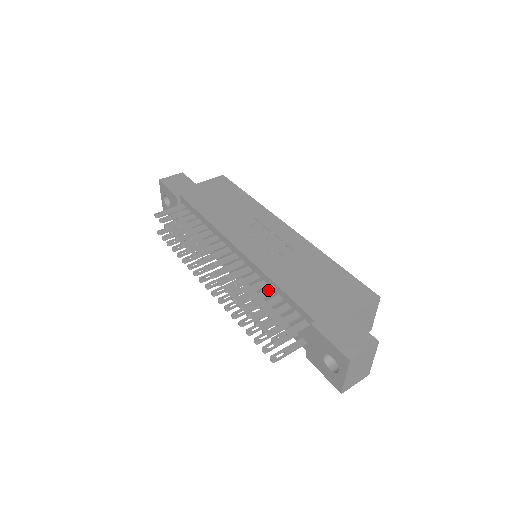
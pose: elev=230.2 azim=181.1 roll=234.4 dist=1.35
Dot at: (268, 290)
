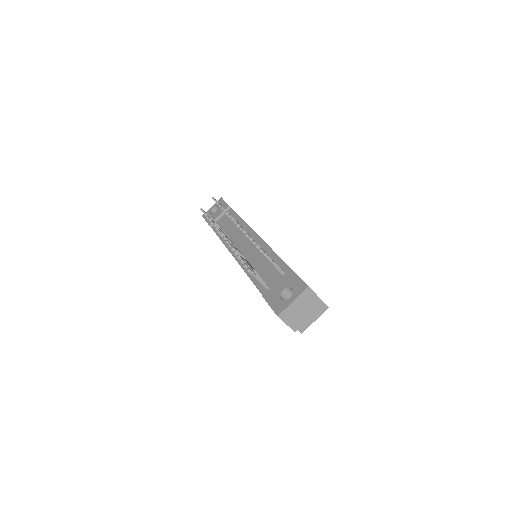
Dot at: occluded
